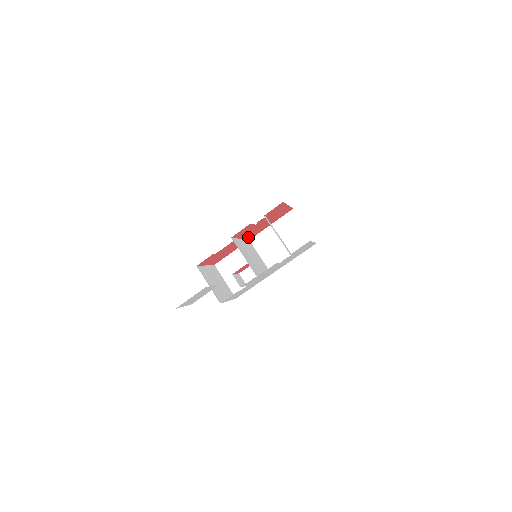
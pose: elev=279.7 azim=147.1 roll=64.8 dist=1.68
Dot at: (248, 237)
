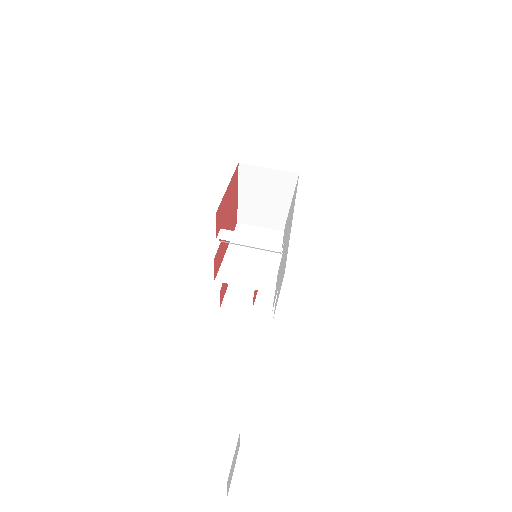
Dot at: occluded
